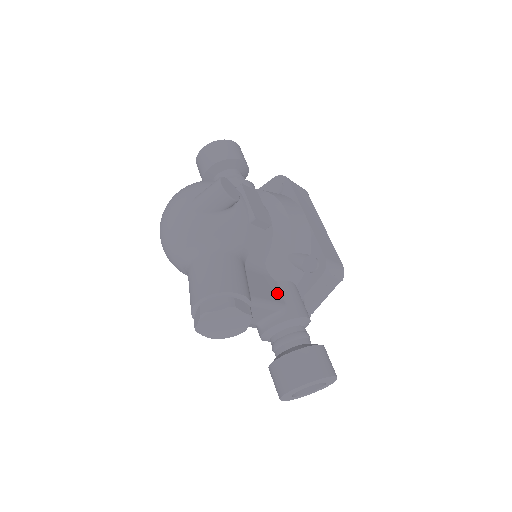
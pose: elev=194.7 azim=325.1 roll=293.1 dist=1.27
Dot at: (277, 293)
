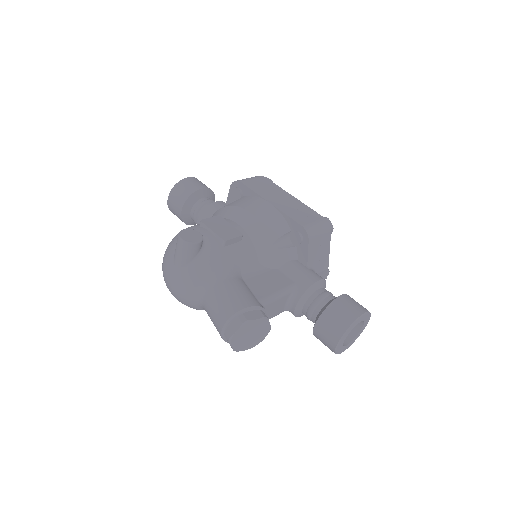
Dot at: (283, 279)
